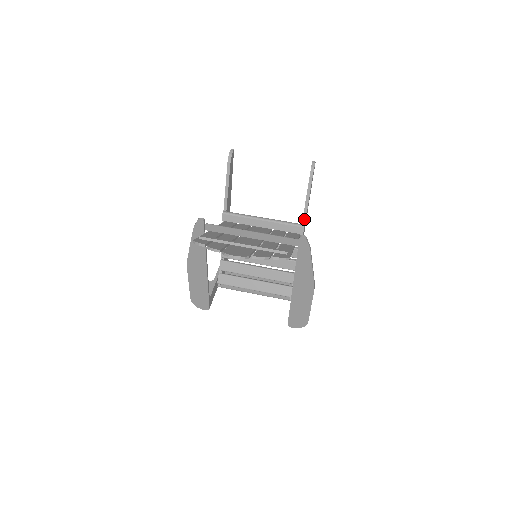
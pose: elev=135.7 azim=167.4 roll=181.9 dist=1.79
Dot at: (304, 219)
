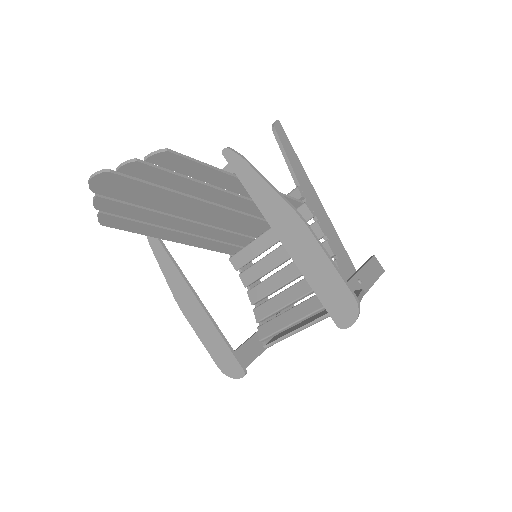
Dot at: (296, 181)
